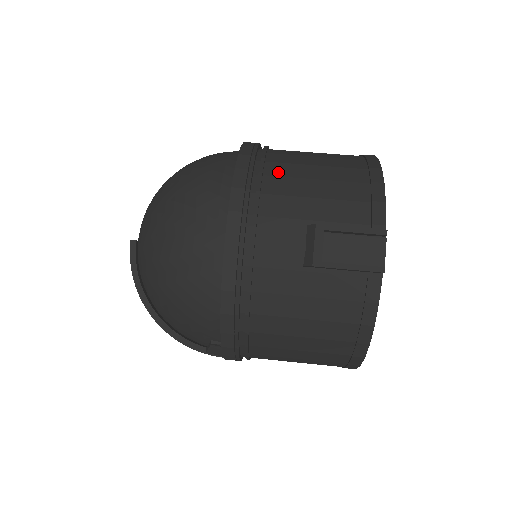
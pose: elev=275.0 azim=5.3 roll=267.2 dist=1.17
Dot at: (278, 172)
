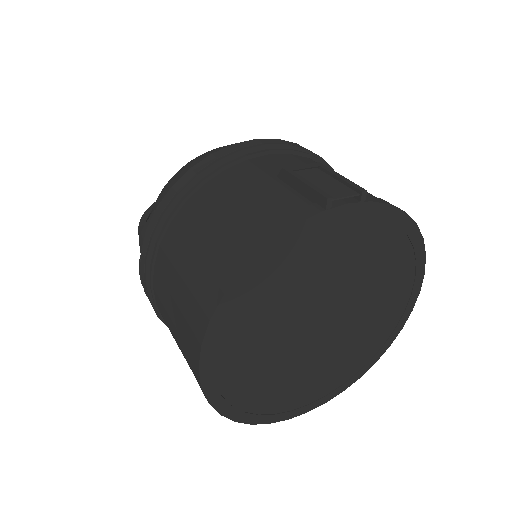
Dot at: occluded
